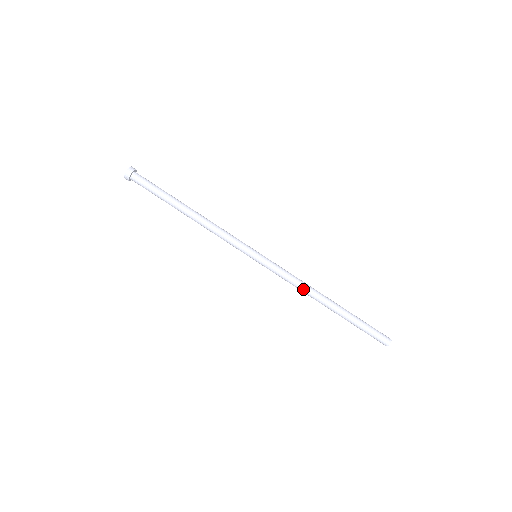
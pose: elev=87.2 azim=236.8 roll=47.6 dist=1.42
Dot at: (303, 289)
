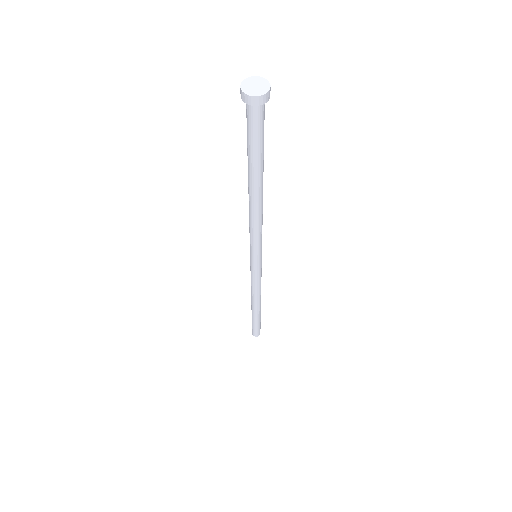
Dot at: (258, 294)
